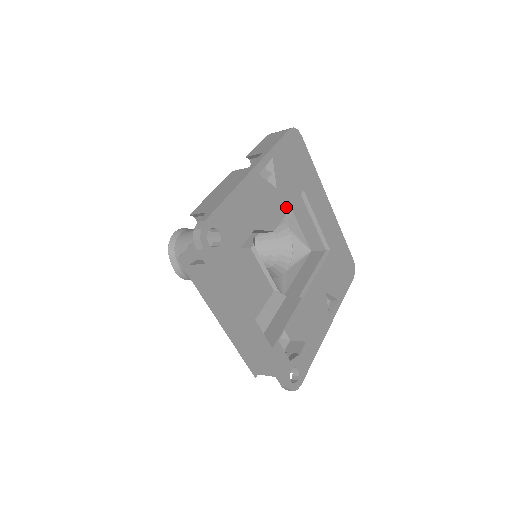
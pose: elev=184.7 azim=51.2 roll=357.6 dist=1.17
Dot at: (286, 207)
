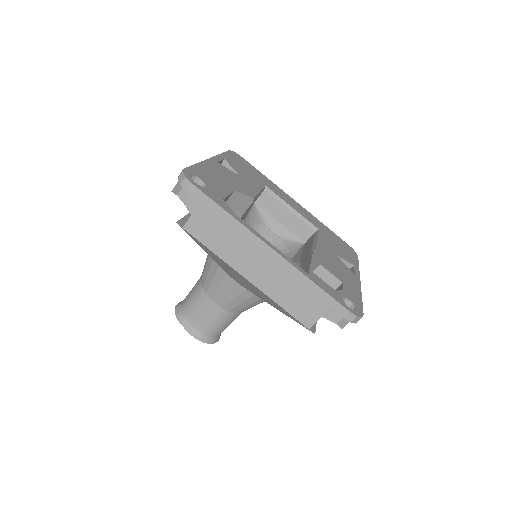
Dot at: (256, 189)
